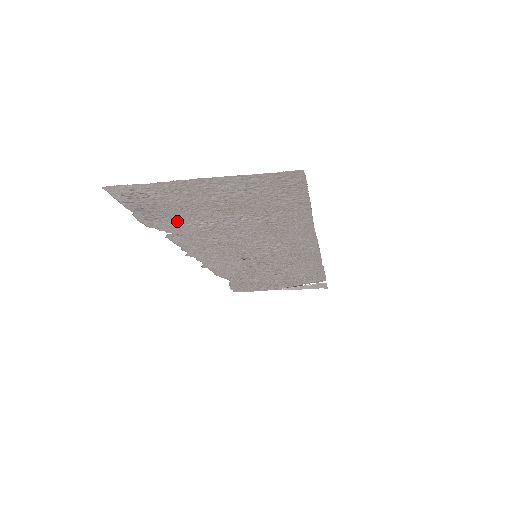
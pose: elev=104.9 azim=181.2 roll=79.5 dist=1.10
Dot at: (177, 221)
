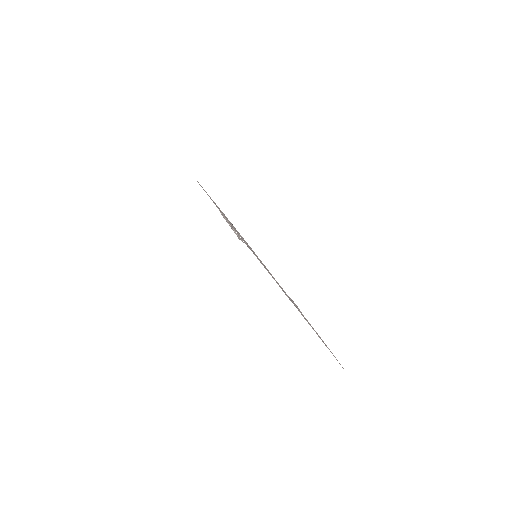
Dot at: occluded
